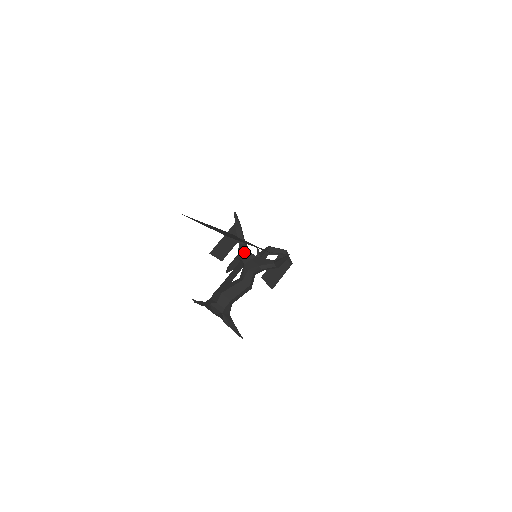
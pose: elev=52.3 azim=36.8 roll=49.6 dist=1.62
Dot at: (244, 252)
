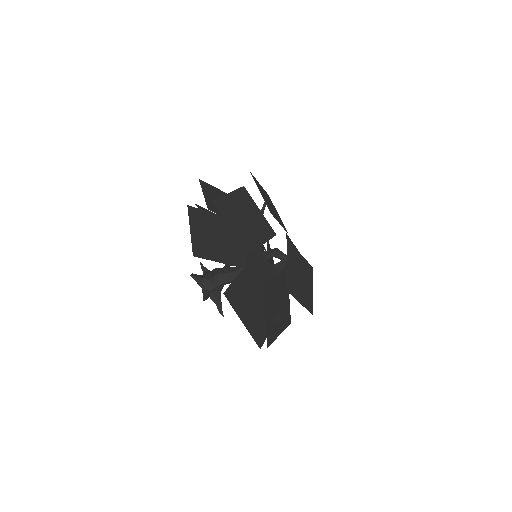
Dot at: occluded
